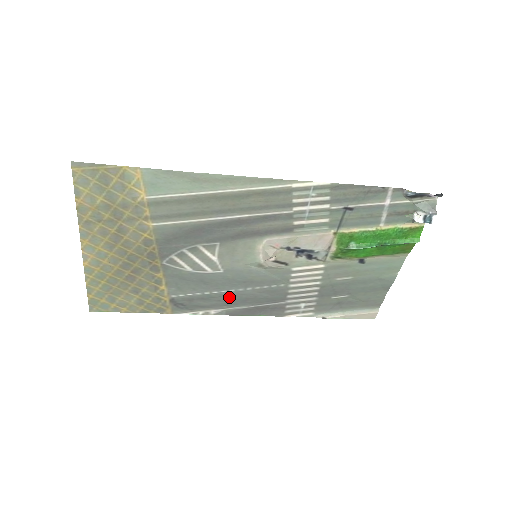
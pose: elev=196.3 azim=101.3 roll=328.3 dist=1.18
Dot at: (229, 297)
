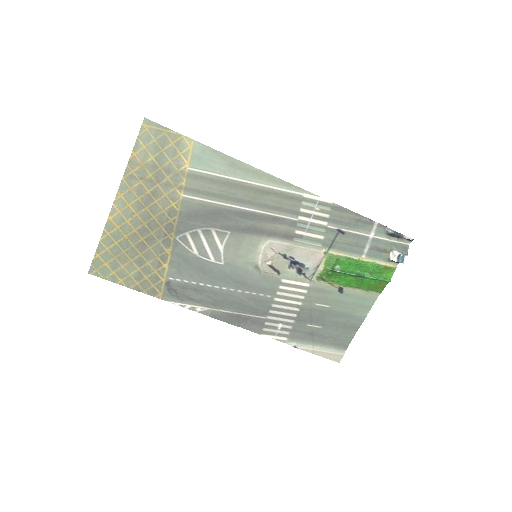
Dot at: (219, 295)
